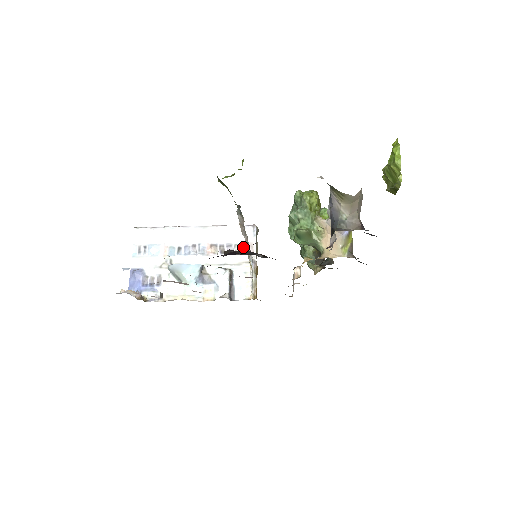
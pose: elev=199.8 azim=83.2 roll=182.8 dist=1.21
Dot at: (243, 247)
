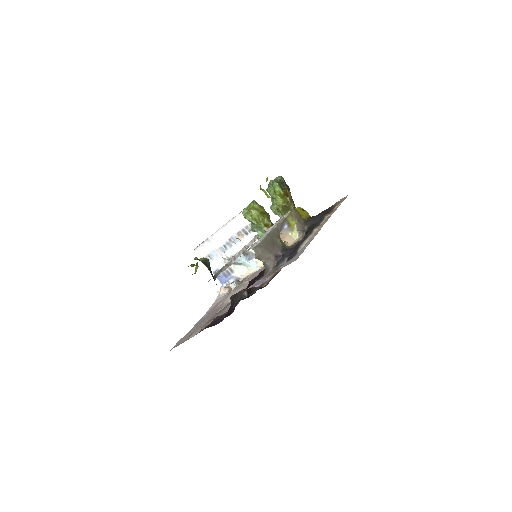
Dot at: occluded
